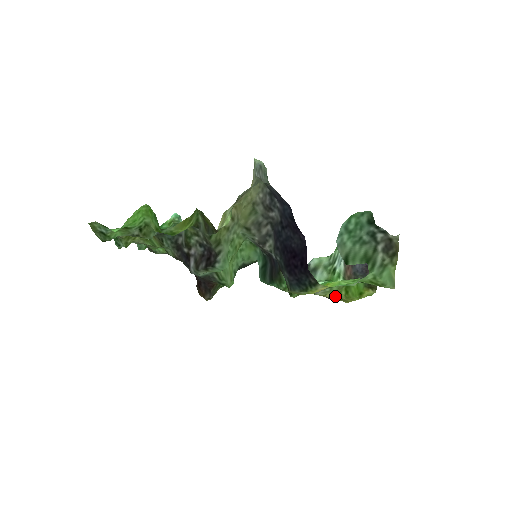
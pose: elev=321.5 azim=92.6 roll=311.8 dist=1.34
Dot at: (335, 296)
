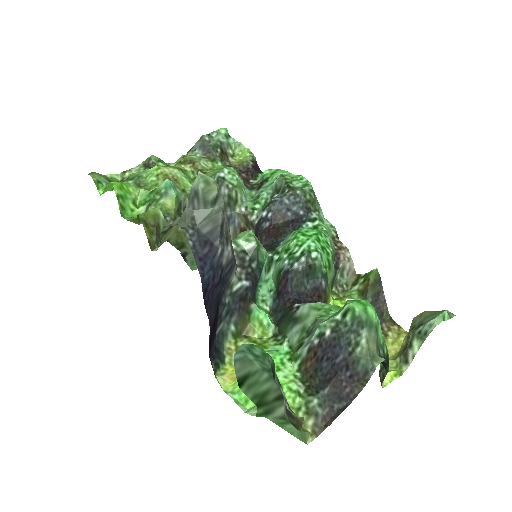
Dot at: occluded
